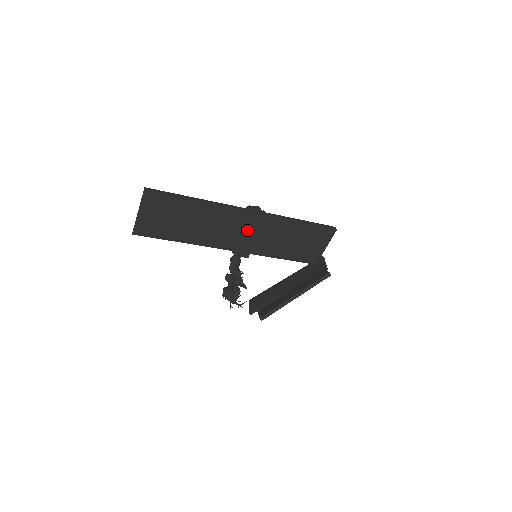
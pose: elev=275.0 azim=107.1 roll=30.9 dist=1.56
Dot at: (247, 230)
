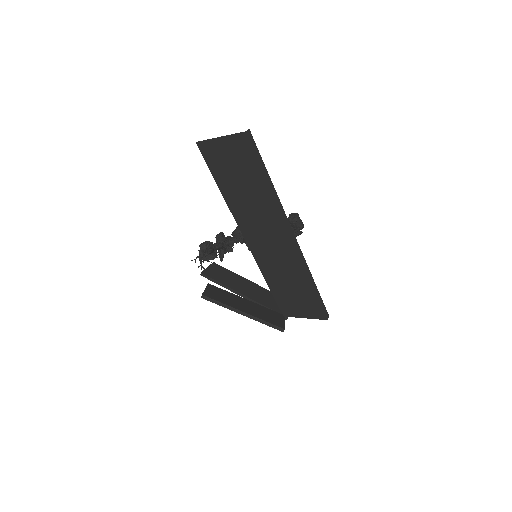
Dot at: (274, 245)
